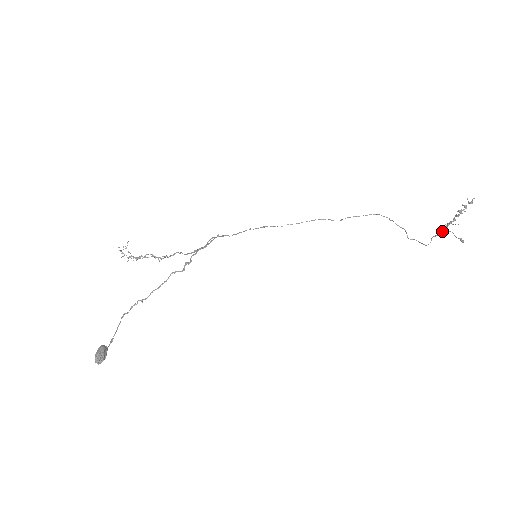
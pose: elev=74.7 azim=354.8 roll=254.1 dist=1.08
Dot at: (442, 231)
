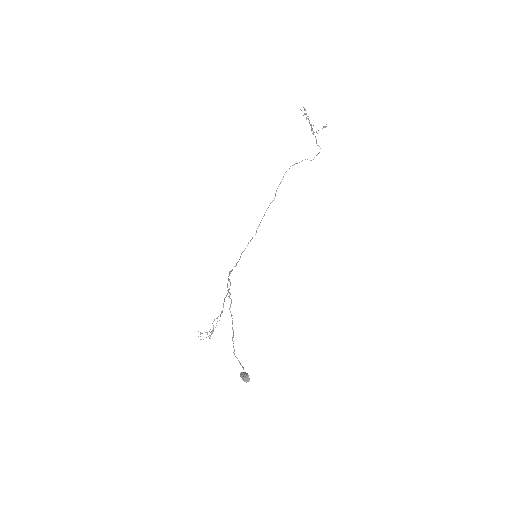
Dot at: (315, 136)
